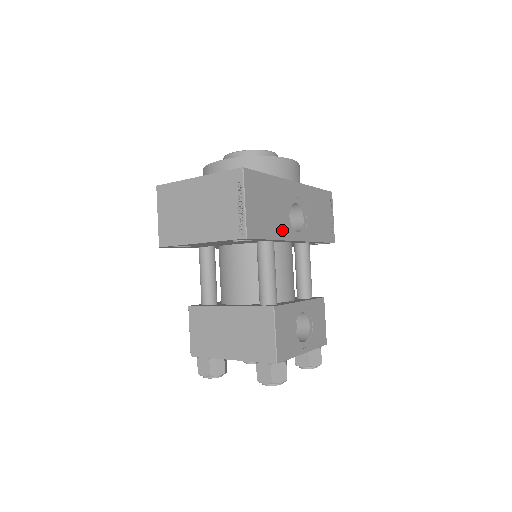
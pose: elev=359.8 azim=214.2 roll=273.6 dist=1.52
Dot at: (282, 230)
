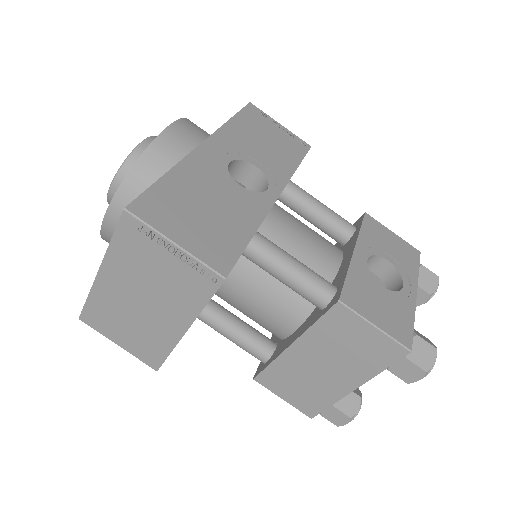
Dot at: (250, 211)
